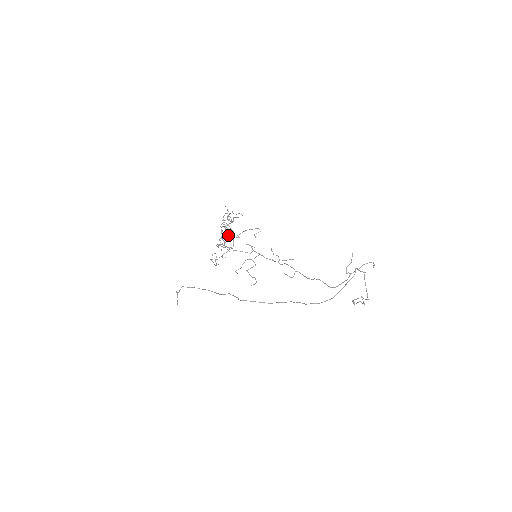
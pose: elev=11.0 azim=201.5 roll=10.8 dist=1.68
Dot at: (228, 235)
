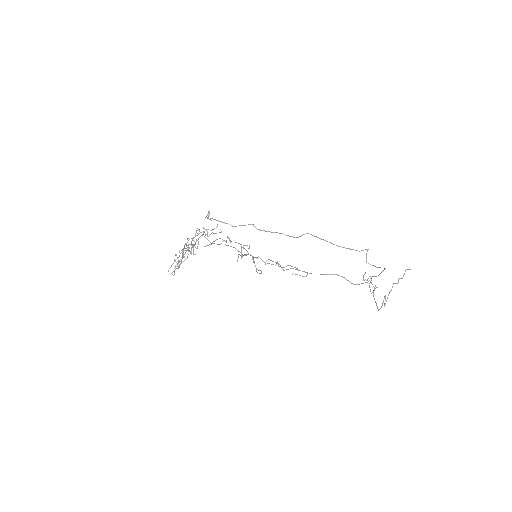
Dot at: occluded
